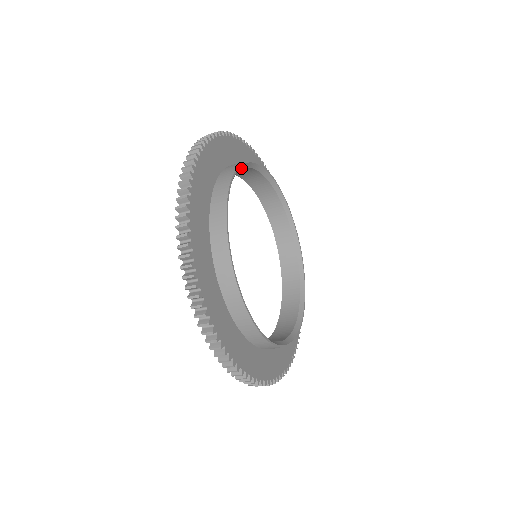
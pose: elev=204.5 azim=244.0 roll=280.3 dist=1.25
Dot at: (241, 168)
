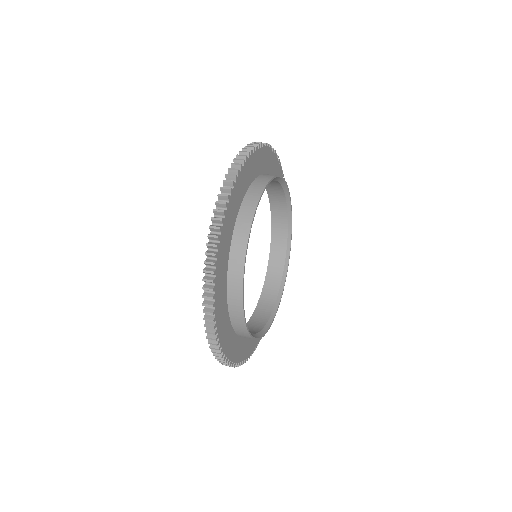
Dot at: occluded
